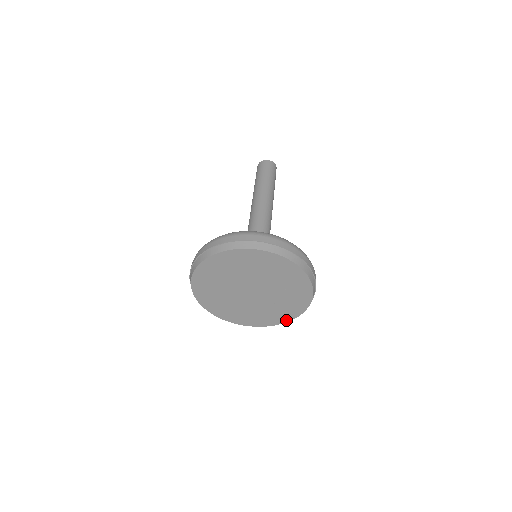
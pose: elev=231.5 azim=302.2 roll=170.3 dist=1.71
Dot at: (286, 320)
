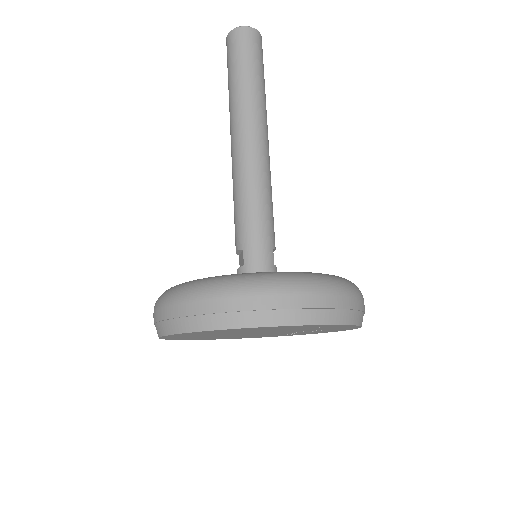
Dot at: (334, 331)
